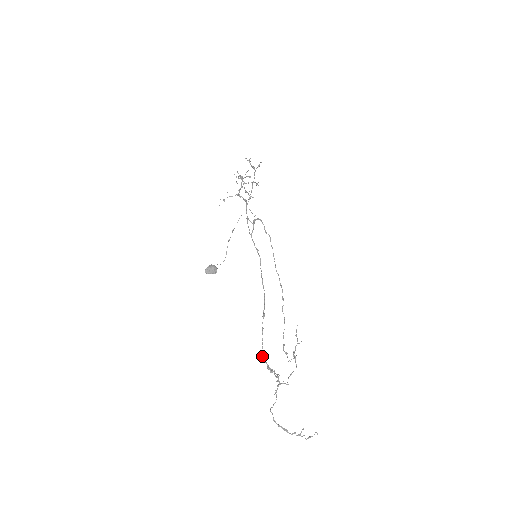
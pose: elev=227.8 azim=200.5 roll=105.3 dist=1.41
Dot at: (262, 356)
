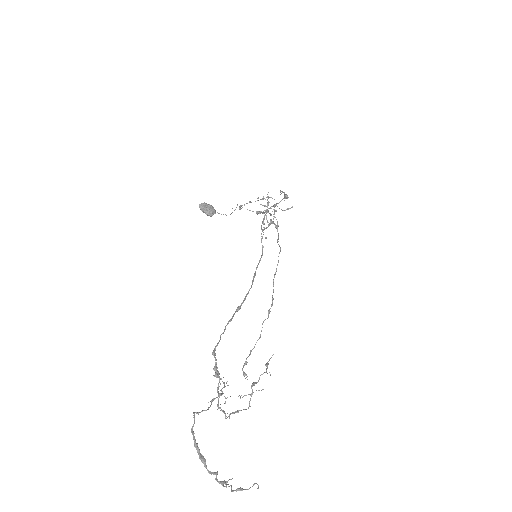
Dot at: (215, 346)
